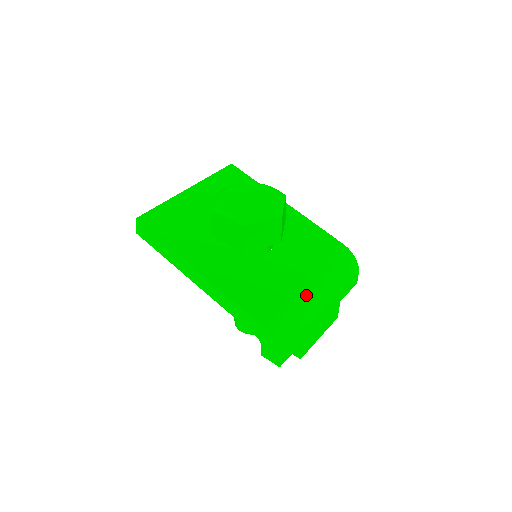
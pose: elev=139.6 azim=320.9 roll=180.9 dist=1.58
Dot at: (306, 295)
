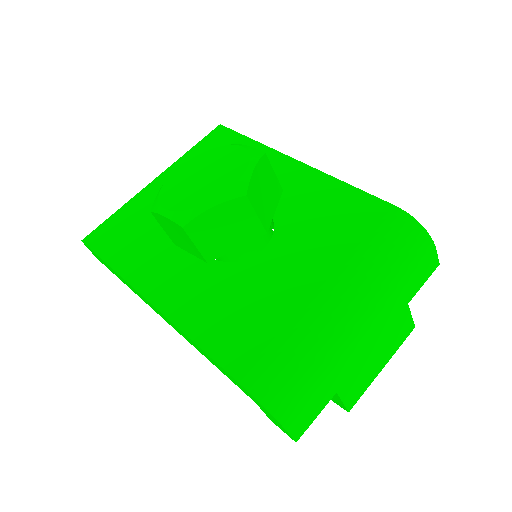
Dot at: (323, 314)
